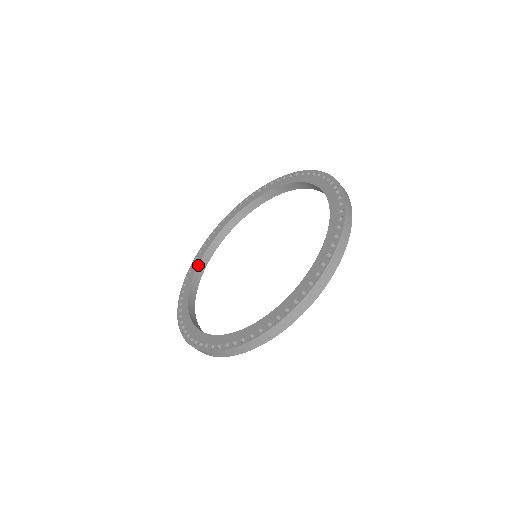
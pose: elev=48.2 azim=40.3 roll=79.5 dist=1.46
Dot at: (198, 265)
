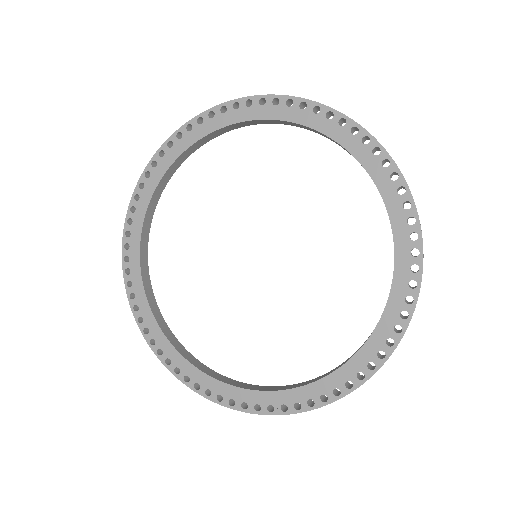
Dot at: (152, 195)
